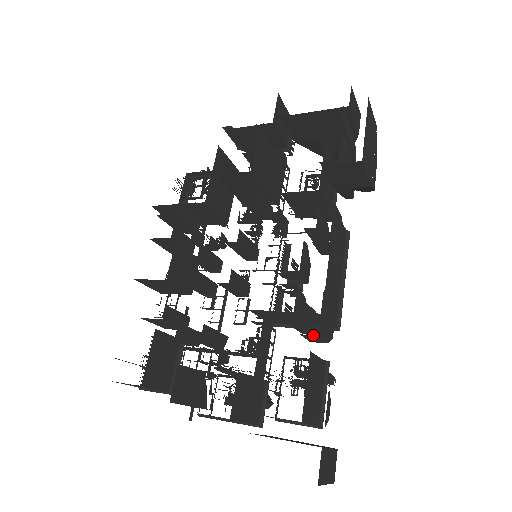
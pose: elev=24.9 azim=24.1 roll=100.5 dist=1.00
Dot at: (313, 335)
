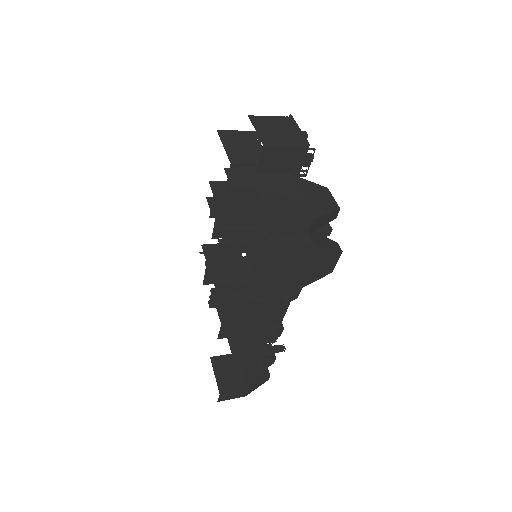
Dot at: occluded
